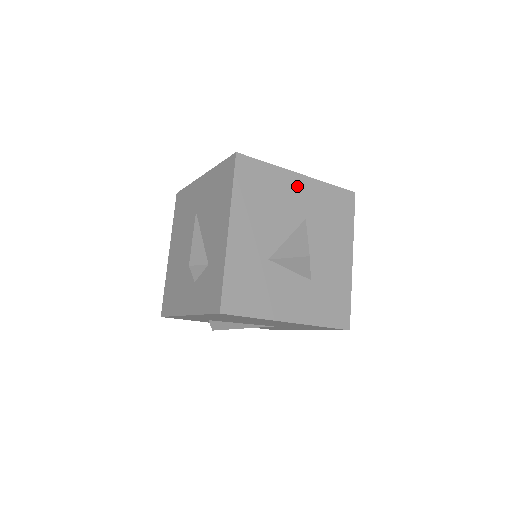
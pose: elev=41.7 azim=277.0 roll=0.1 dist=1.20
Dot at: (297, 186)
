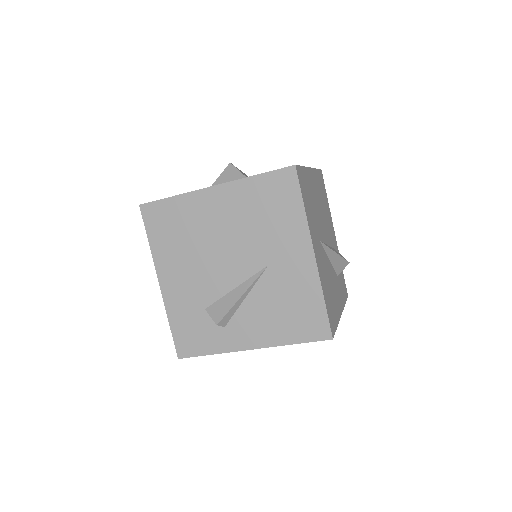
Dot at: occluded
